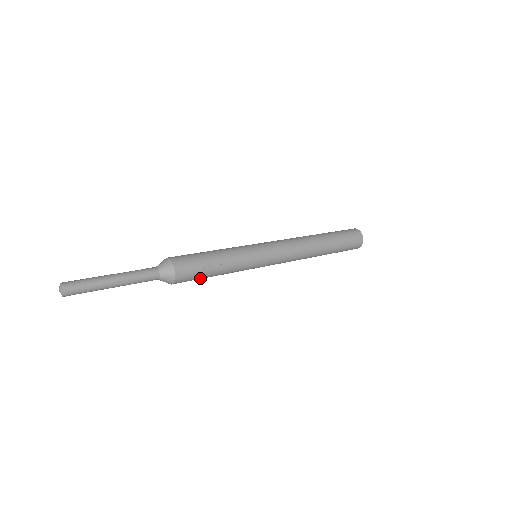
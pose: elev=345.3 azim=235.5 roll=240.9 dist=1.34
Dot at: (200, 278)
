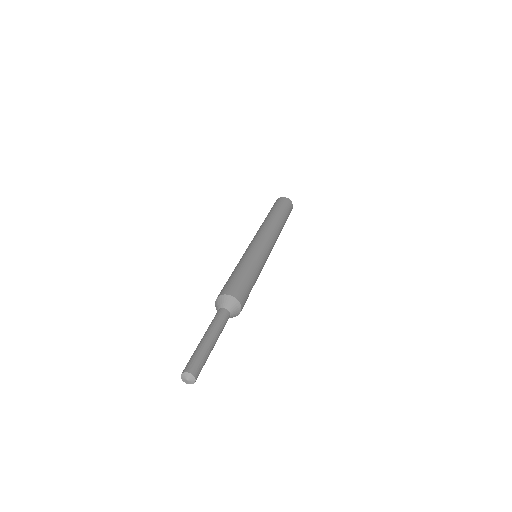
Dot at: occluded
